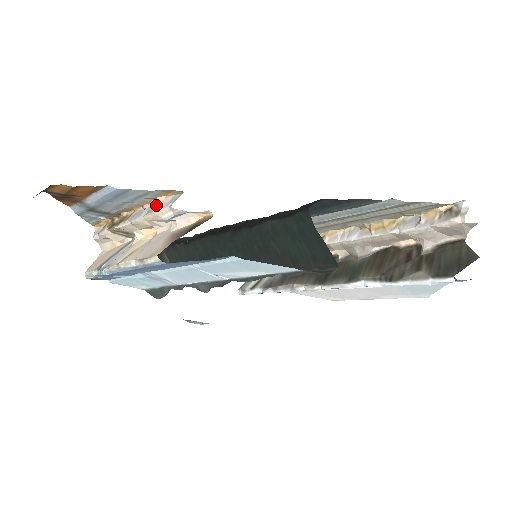
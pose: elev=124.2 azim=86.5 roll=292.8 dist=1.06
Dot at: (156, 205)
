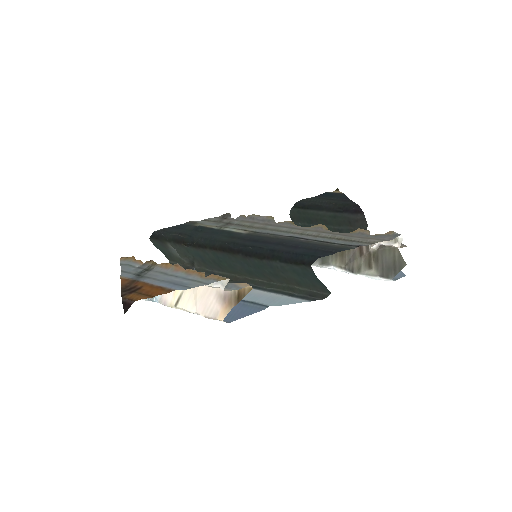
Dot at: occluded
